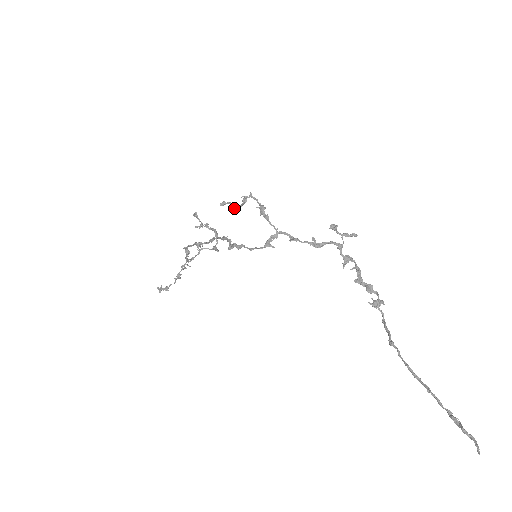
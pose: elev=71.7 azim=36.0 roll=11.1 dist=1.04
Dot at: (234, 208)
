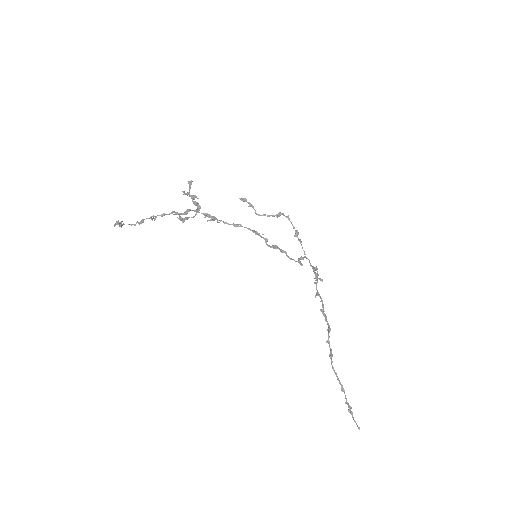
Dot at: occluded
